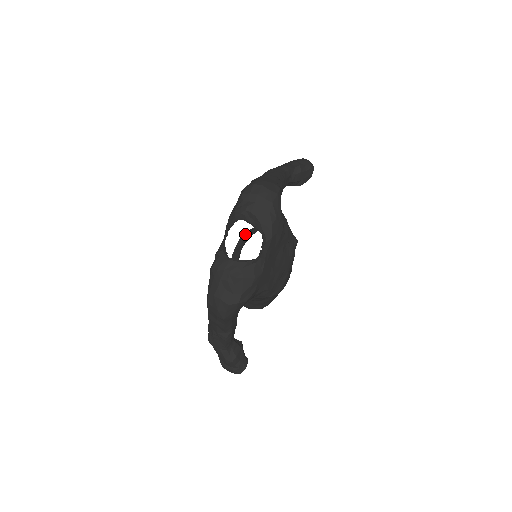
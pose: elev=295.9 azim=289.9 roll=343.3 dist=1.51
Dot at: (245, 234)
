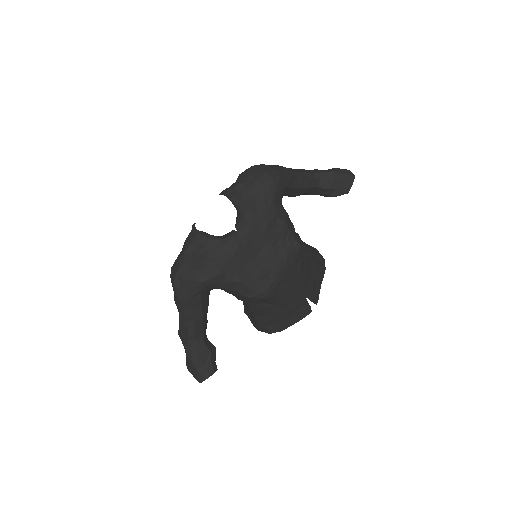
Dot at: occluded
